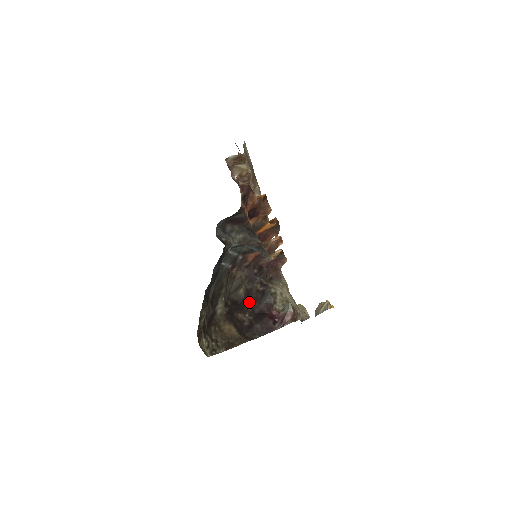
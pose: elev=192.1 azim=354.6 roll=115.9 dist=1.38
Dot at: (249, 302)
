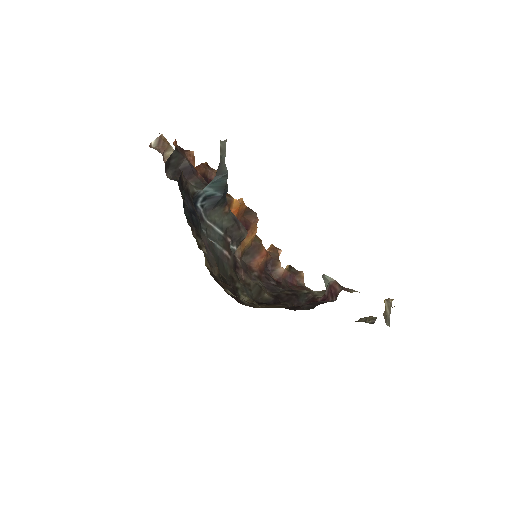
Dot at: occluded
